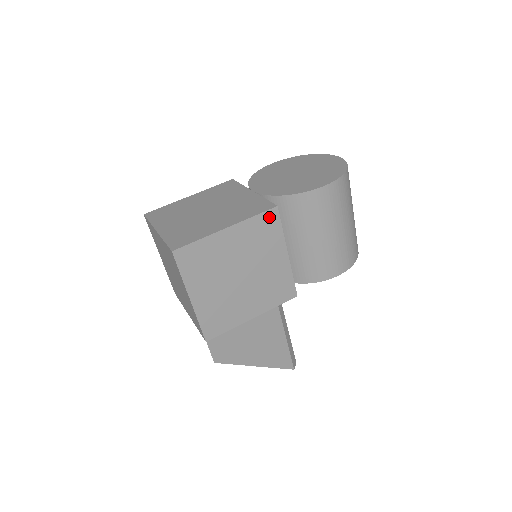
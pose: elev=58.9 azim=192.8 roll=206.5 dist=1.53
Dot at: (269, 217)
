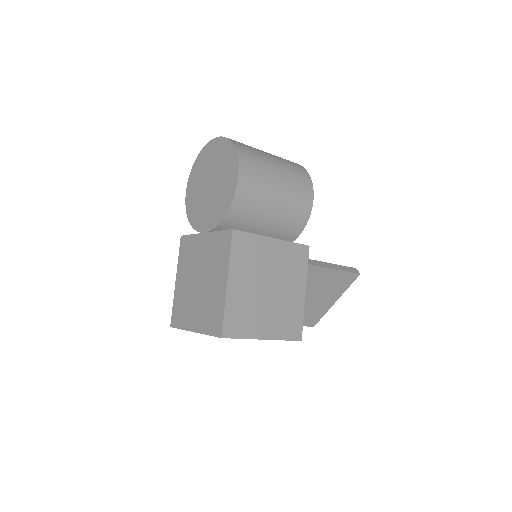
Dot at: (237, 241)
